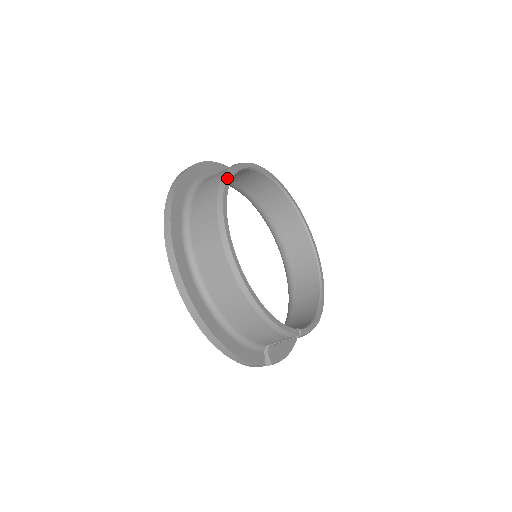
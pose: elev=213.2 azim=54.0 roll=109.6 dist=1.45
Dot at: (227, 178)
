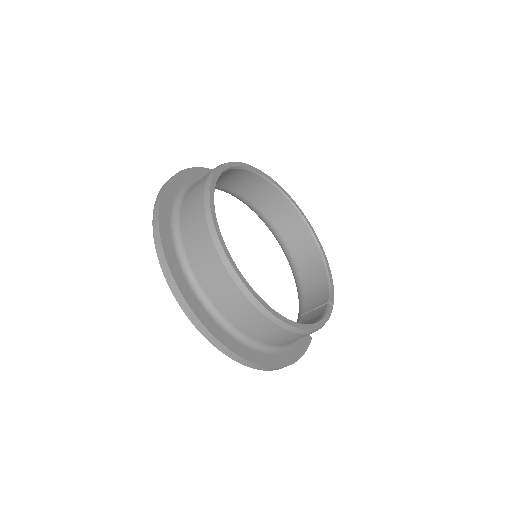
Dot at: (218, 237)
